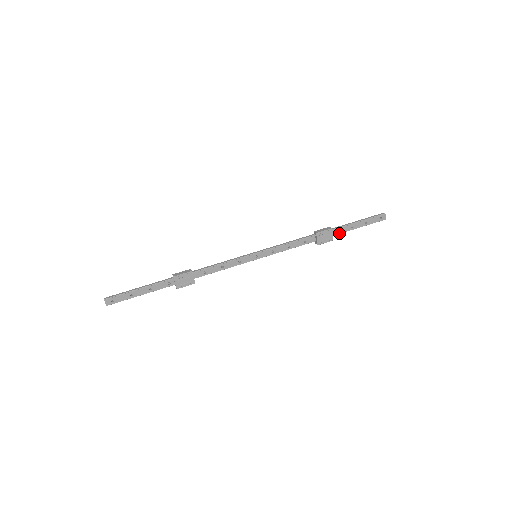
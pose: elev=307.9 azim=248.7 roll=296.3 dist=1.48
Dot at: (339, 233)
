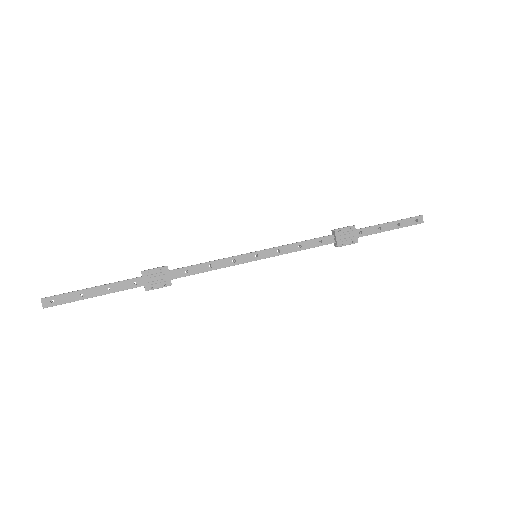
Dot at: (364, 235)
